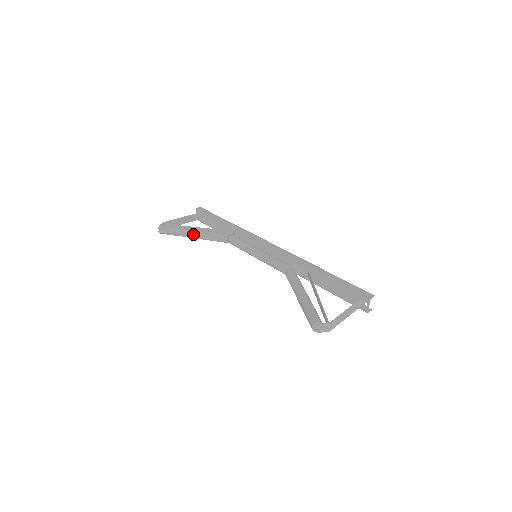
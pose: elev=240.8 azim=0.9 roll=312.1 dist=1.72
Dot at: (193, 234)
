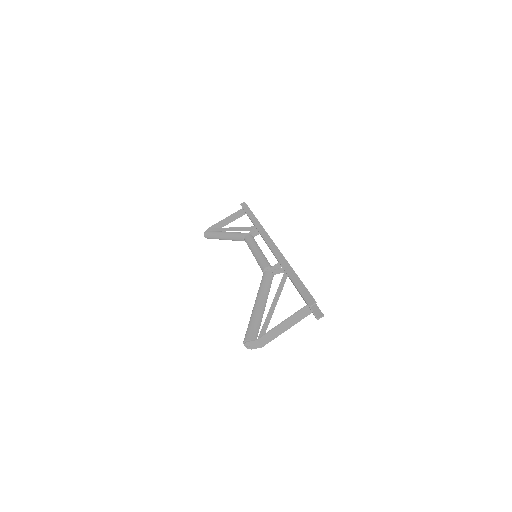
Dot at: (223, 237)
